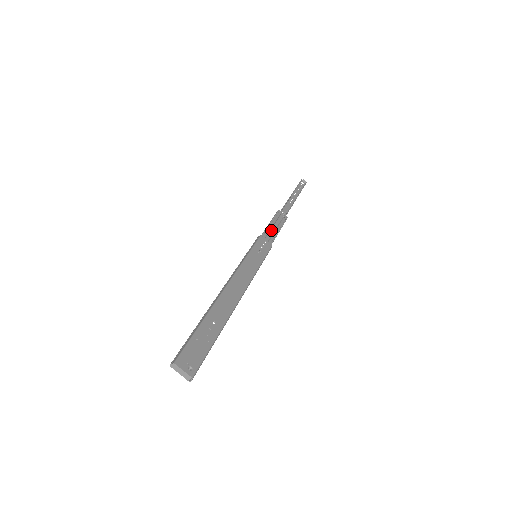
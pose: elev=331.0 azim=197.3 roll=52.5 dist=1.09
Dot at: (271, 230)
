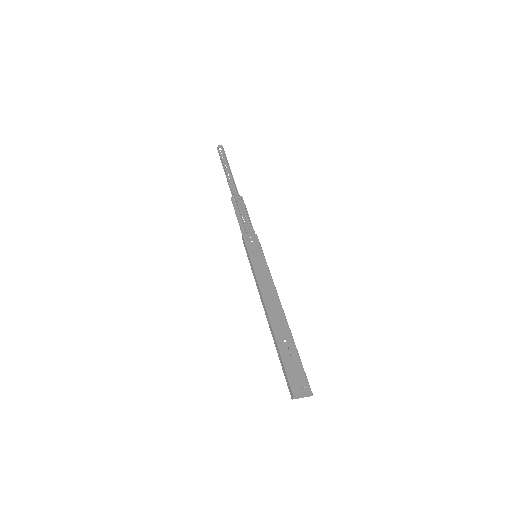
Dot at: (243, 221)
